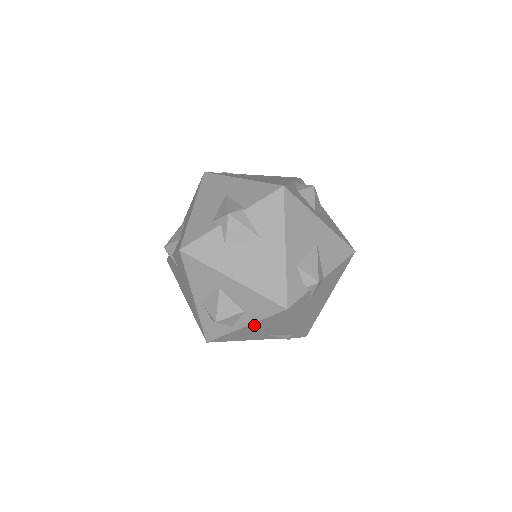
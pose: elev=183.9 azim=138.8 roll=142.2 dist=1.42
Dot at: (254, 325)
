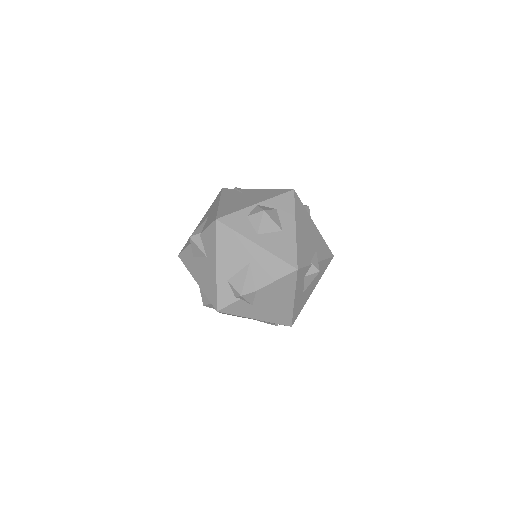
Dot at: occluded
